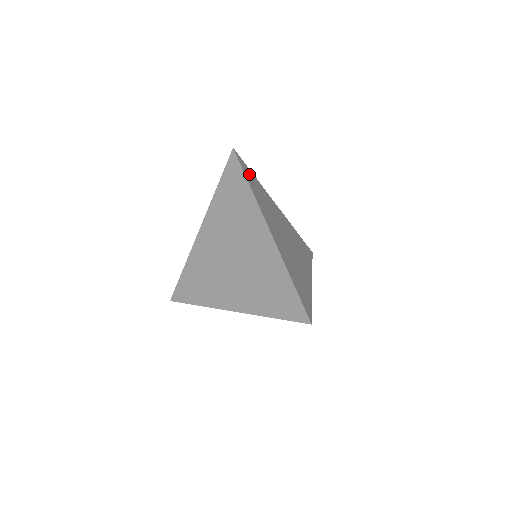
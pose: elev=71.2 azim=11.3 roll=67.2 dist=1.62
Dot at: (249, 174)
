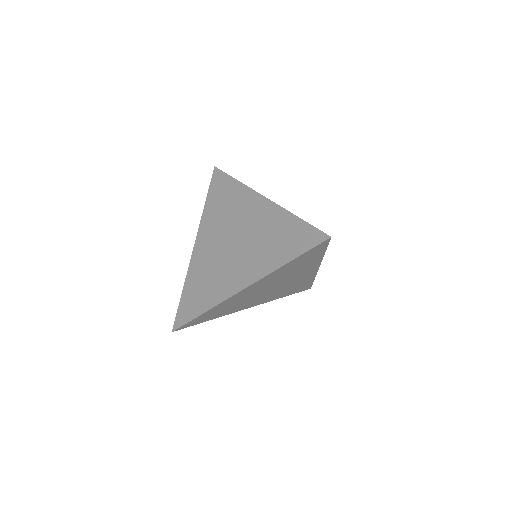
Dot at: occluded
